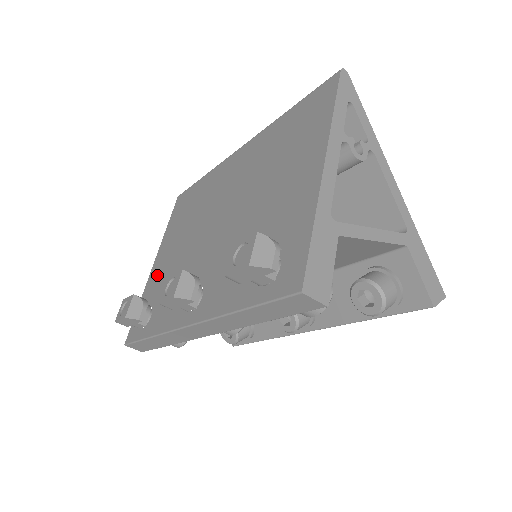
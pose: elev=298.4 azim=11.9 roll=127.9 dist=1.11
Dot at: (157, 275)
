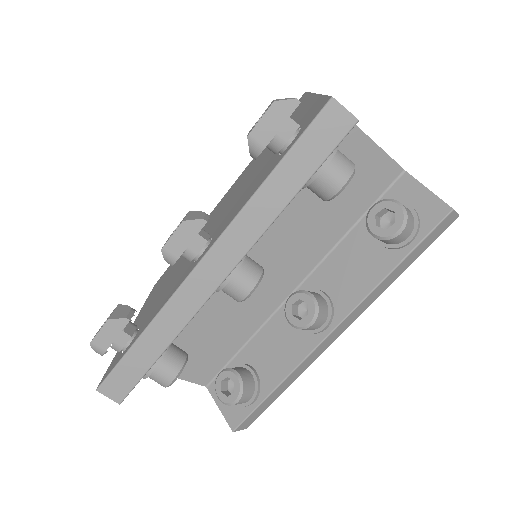
Dot at: (140, 318)
